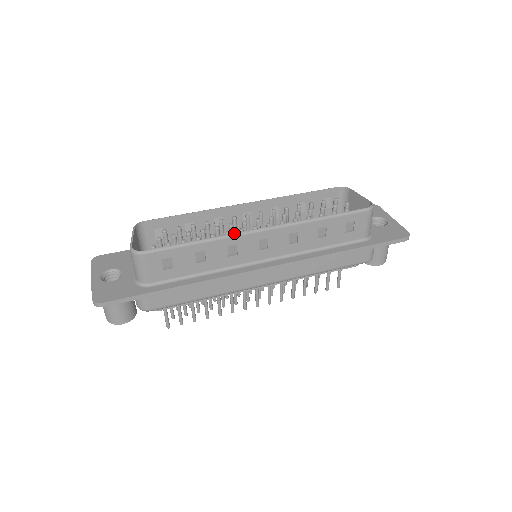
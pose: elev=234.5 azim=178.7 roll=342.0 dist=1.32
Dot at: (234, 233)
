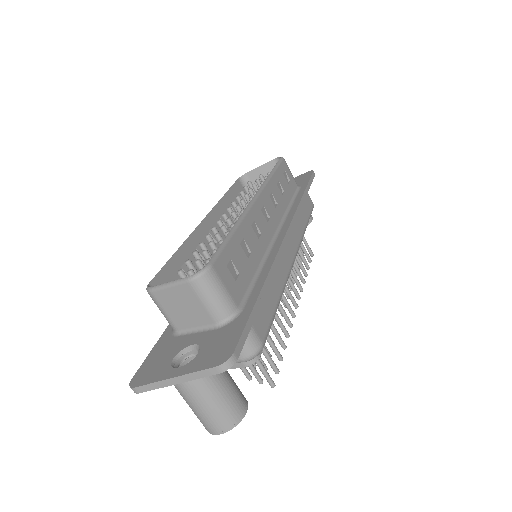
Dot at: (244, 210)
